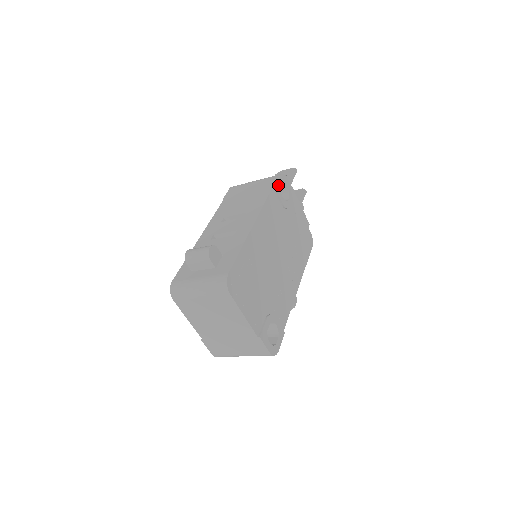
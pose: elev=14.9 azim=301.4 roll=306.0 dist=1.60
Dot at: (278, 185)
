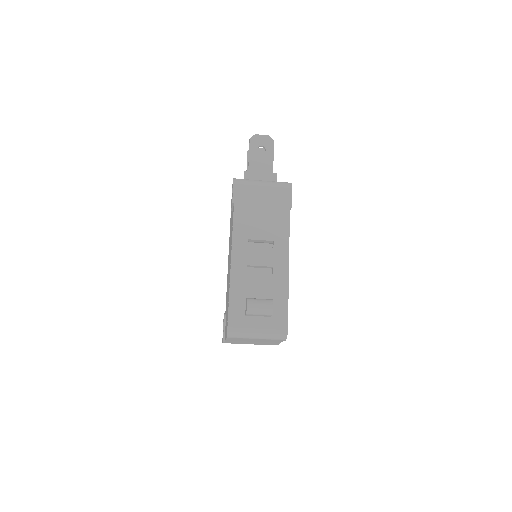
Dot at: (291, 201)
